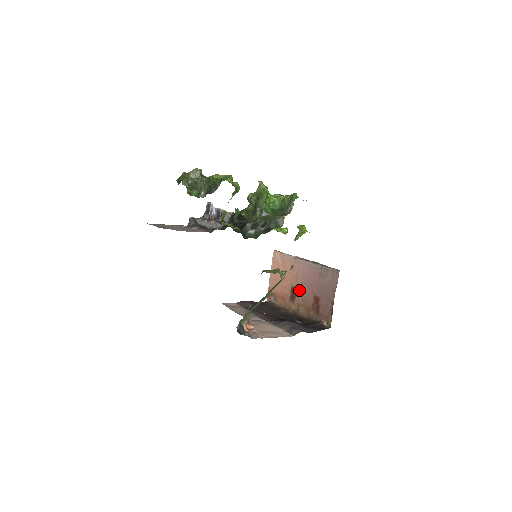
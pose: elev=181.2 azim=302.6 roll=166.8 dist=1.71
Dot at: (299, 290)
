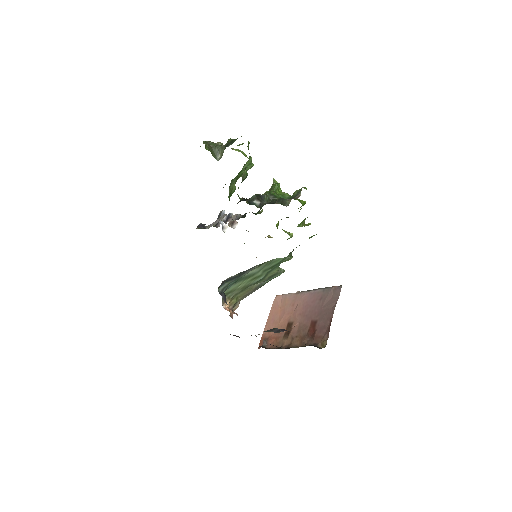
Dot at: (296, 322)
